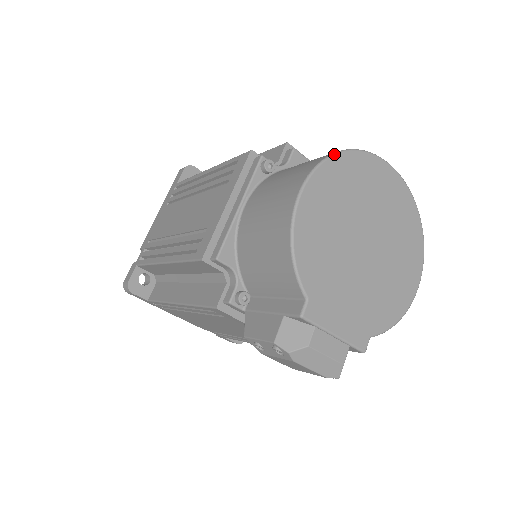
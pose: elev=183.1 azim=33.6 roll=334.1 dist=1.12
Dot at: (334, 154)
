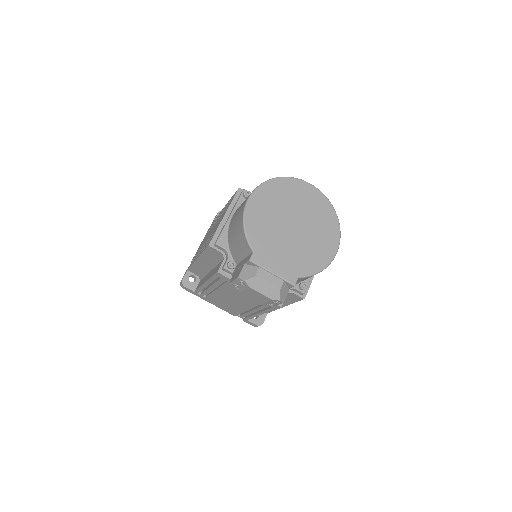
Dot at: (270, 179)
